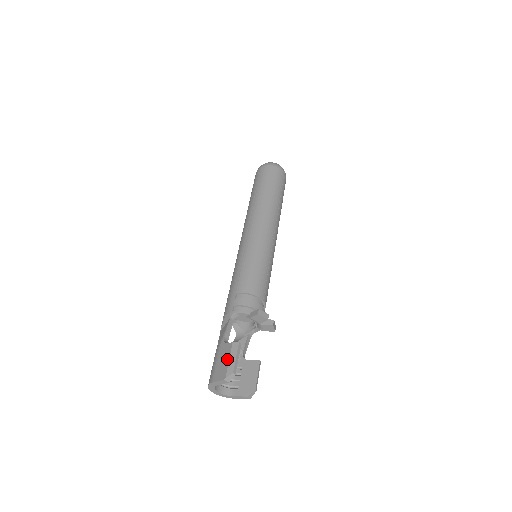
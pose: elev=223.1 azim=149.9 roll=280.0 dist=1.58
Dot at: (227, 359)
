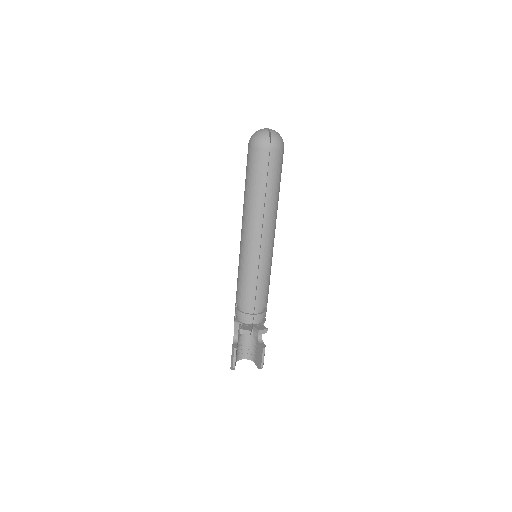
Dot at: (231, 356)
